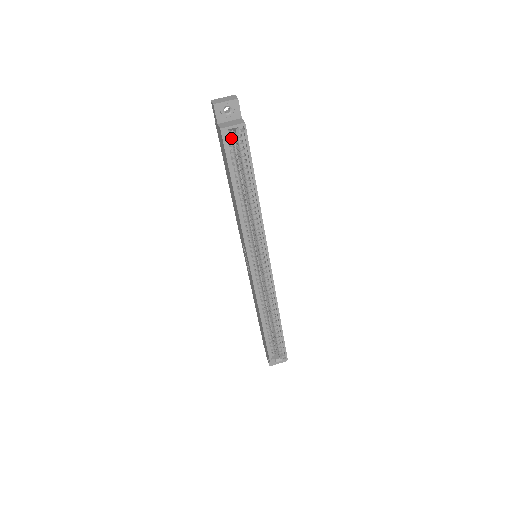
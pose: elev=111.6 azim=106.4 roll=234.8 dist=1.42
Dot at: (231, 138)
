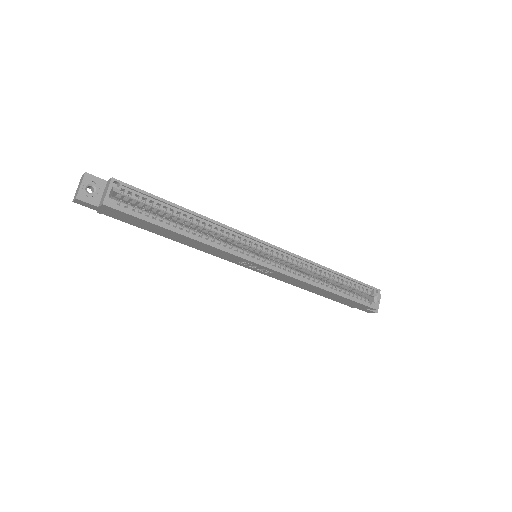
Dot at: (119, 201)
